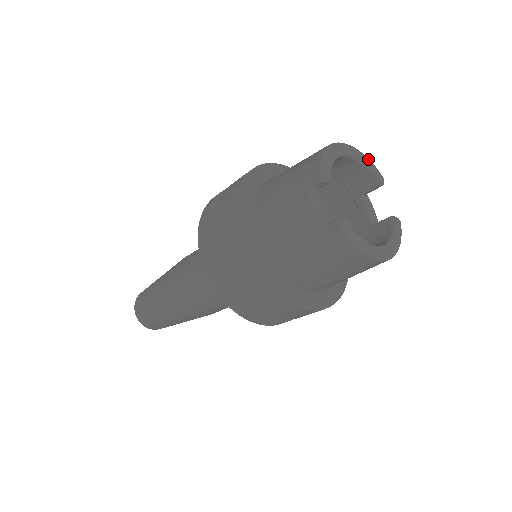
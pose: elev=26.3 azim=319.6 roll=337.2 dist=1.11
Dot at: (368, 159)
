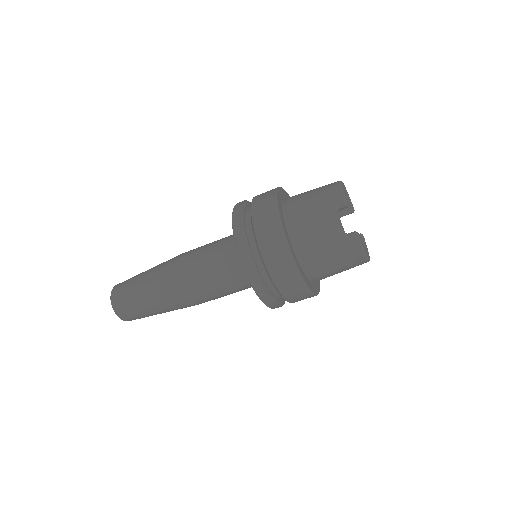
Dot at: (348, 194)
